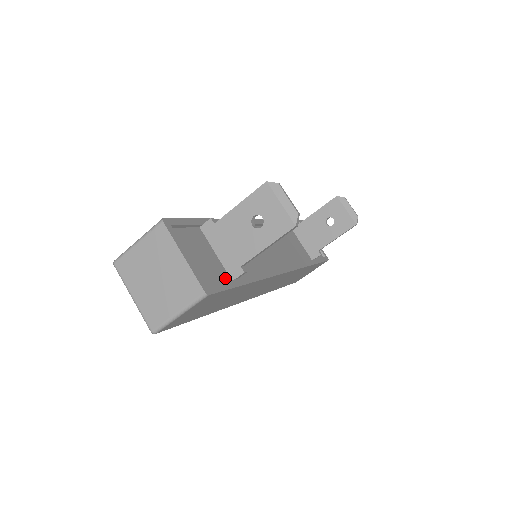
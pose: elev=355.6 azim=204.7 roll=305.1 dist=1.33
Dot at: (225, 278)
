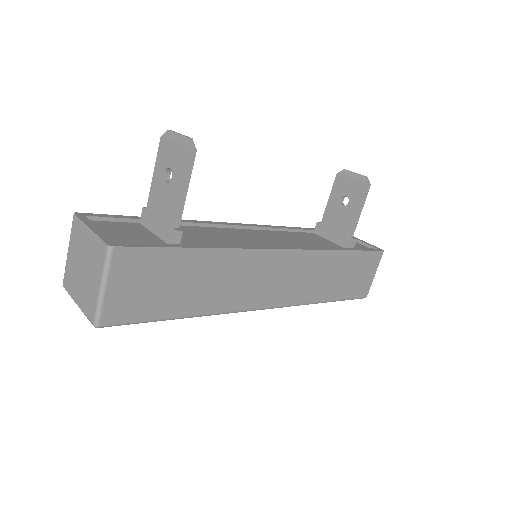
Dot at: occluded
